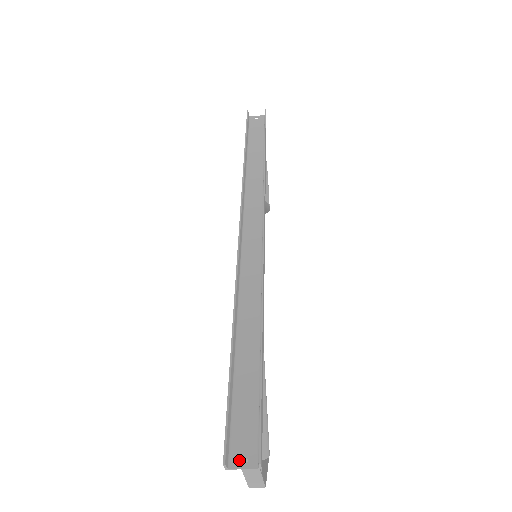
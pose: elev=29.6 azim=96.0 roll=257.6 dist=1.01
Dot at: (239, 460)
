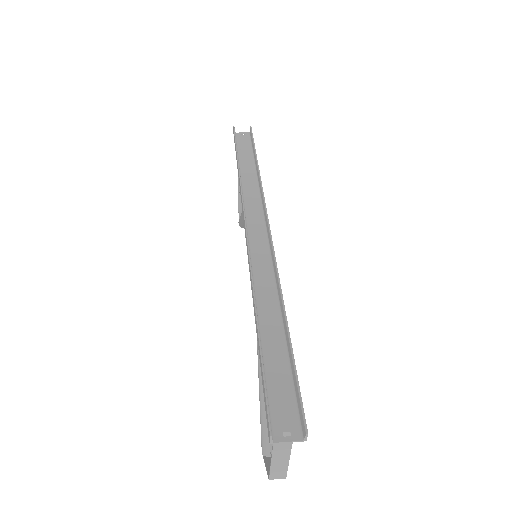
Dot at: (282, 434)
